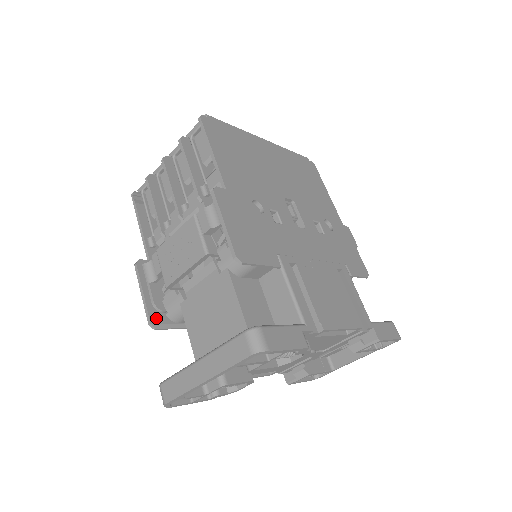
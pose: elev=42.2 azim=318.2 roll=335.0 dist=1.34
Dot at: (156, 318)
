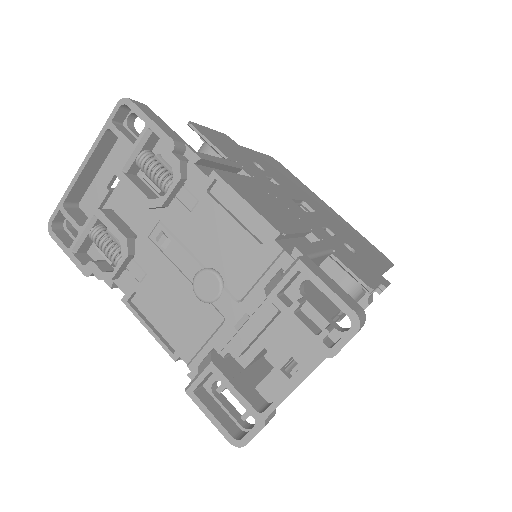
Dot at: occluded
